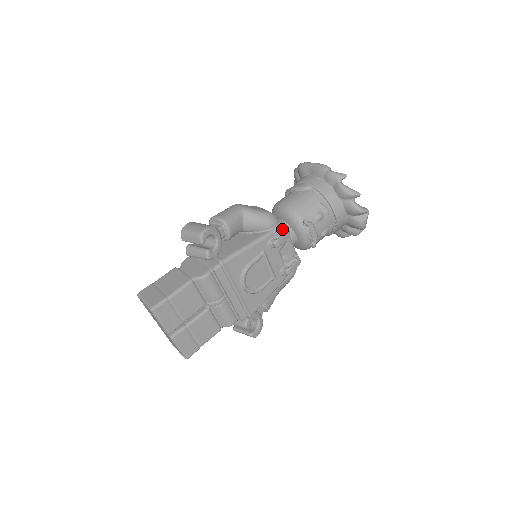
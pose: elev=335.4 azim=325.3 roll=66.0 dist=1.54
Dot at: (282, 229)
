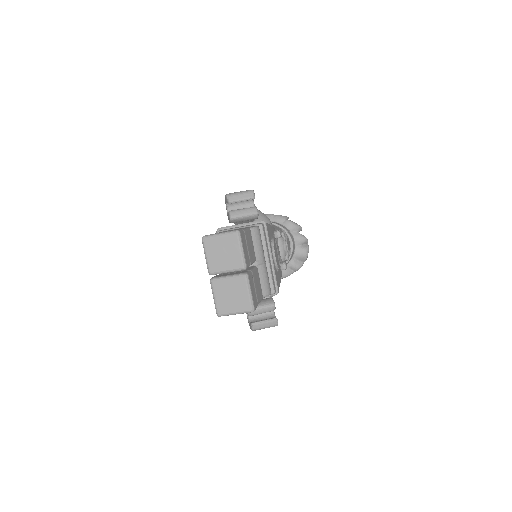
Dot at: (275, 230)
